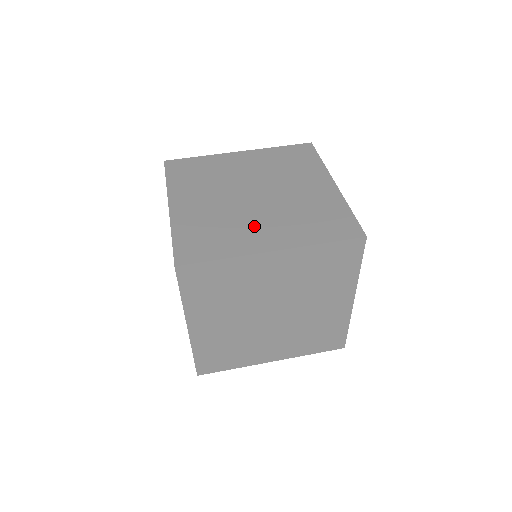
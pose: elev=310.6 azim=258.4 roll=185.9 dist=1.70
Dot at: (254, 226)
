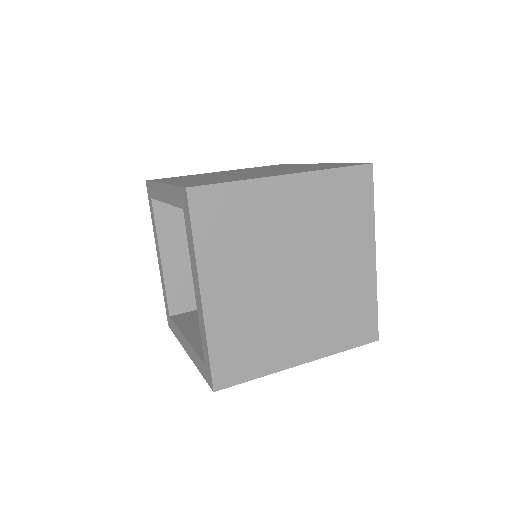
Dot at: (258, 174)
